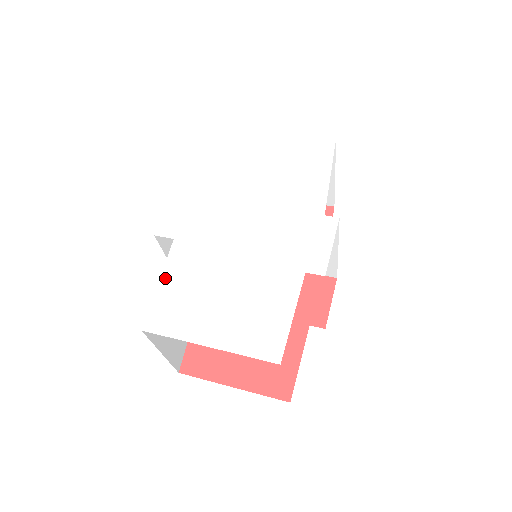
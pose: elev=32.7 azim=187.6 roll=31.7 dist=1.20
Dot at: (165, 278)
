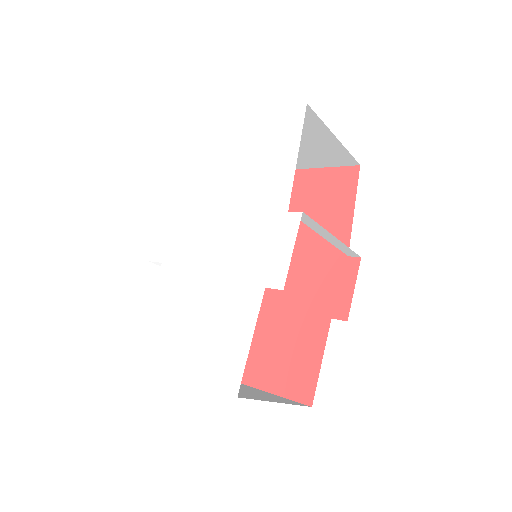
Dot at: (154, 306)
